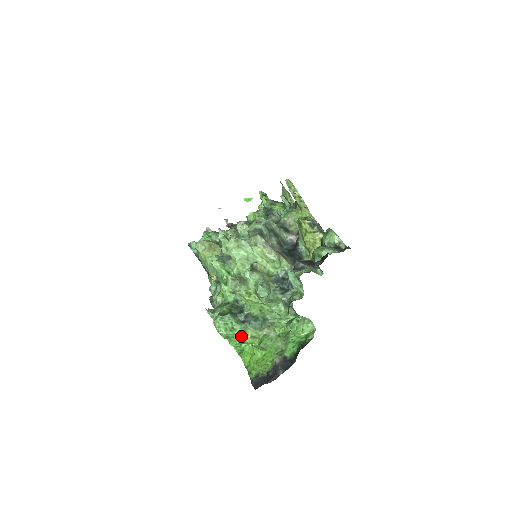
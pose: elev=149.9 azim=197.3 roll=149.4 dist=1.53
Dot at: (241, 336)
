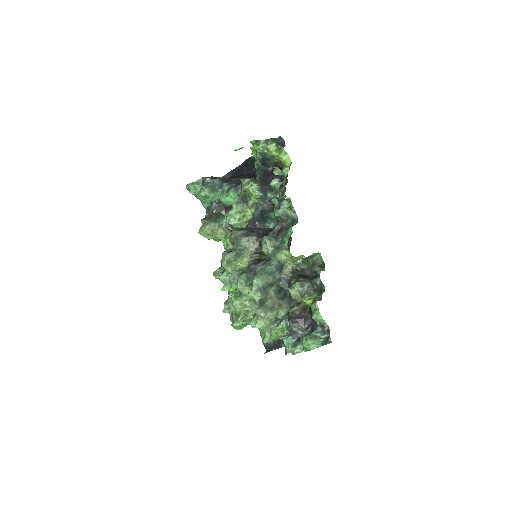
Dot at: occluded
